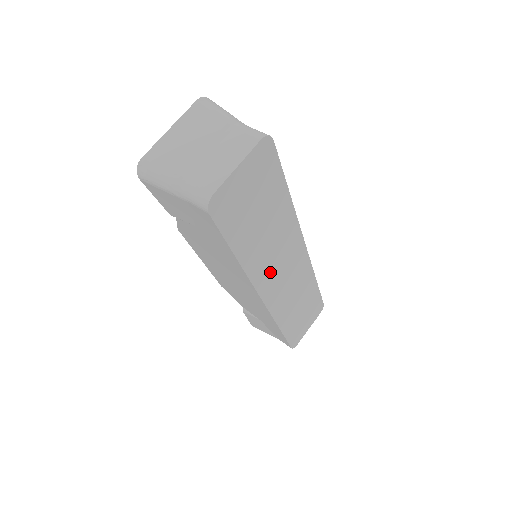
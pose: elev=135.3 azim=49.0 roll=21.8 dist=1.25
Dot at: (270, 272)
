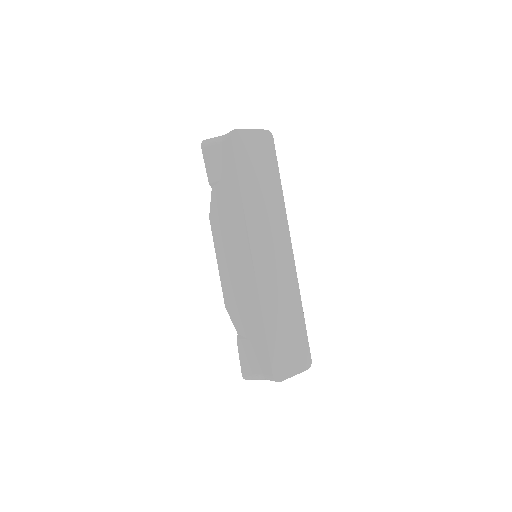
Dot at: (261, 234)
